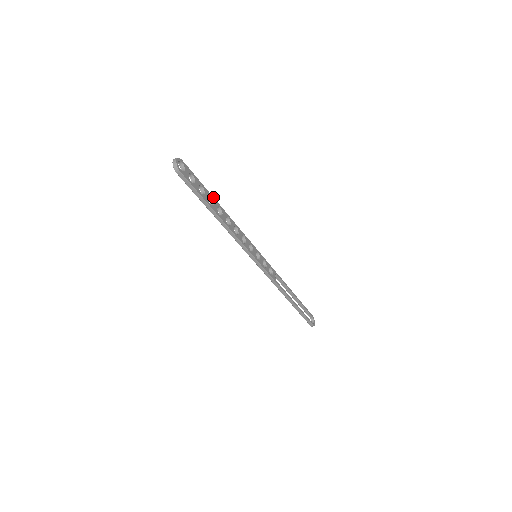
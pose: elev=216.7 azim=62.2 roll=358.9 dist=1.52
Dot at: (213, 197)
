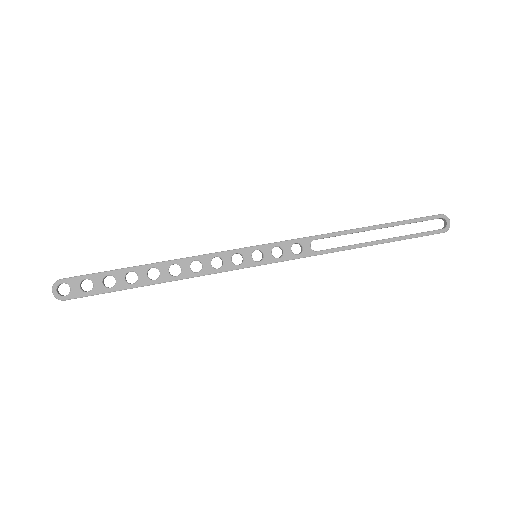
Dot at: (134, 267)
